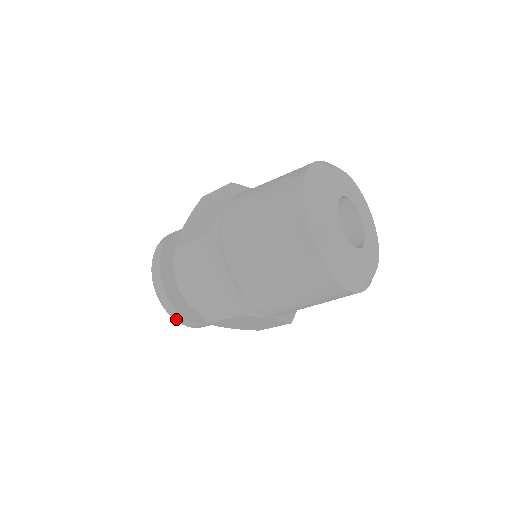
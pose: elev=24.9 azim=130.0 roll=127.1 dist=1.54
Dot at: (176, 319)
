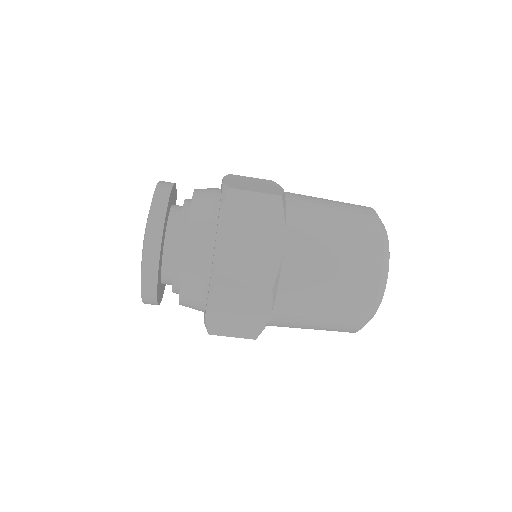
Dot at: (145, 266)
